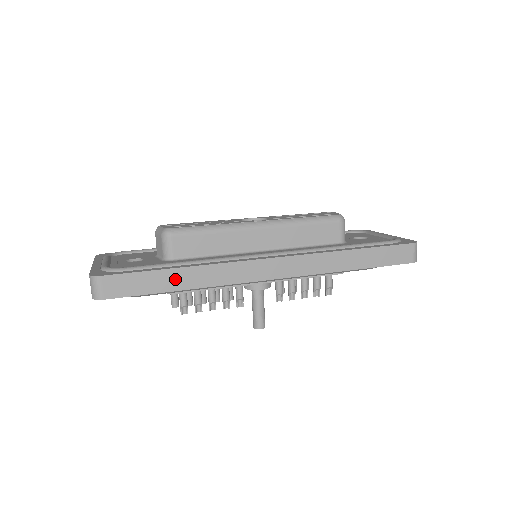
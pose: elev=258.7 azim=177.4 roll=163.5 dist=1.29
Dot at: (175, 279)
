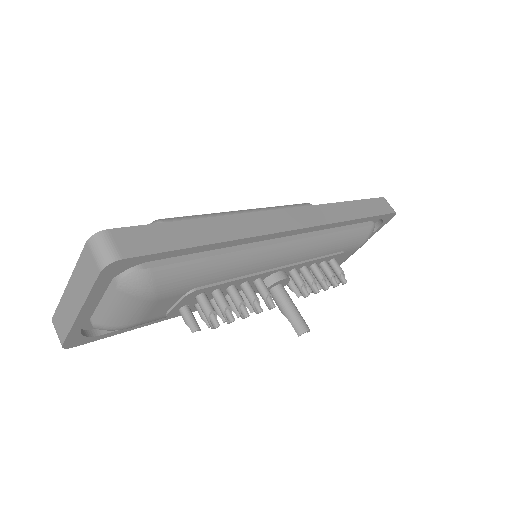
Dot at: (202, 231)
